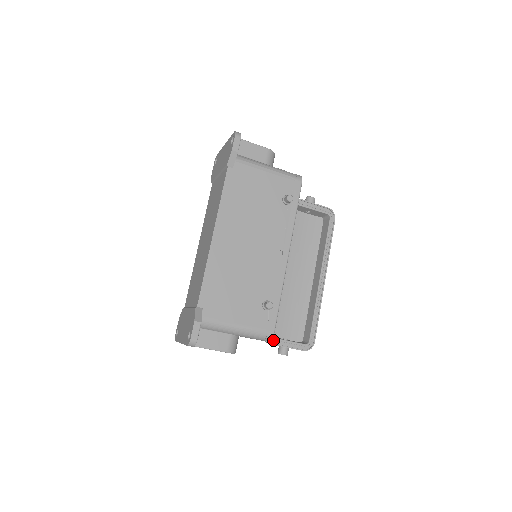
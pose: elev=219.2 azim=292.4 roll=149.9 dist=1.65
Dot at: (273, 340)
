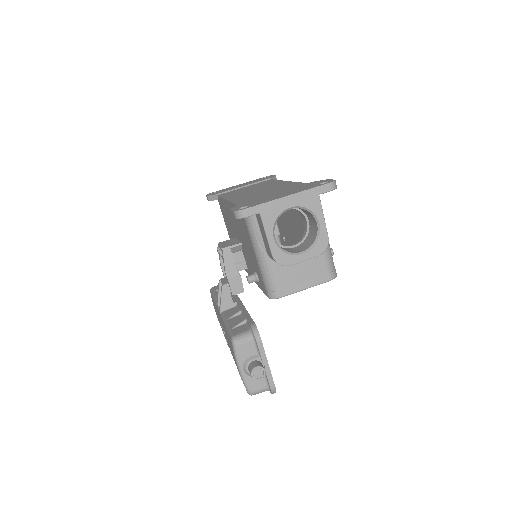
Dot at: (260, 342)
